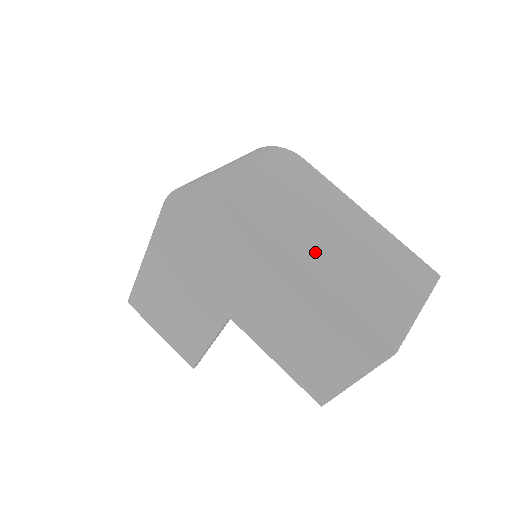
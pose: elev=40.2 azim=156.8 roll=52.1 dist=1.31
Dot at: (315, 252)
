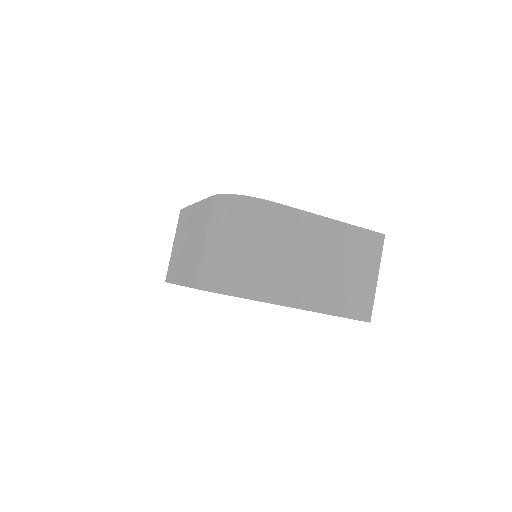
Dot at: (312, 291)
